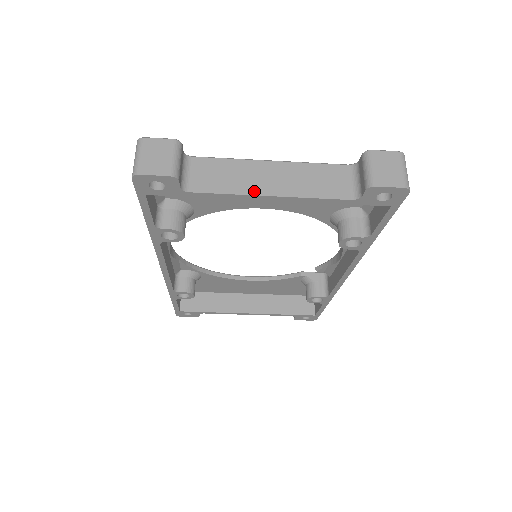
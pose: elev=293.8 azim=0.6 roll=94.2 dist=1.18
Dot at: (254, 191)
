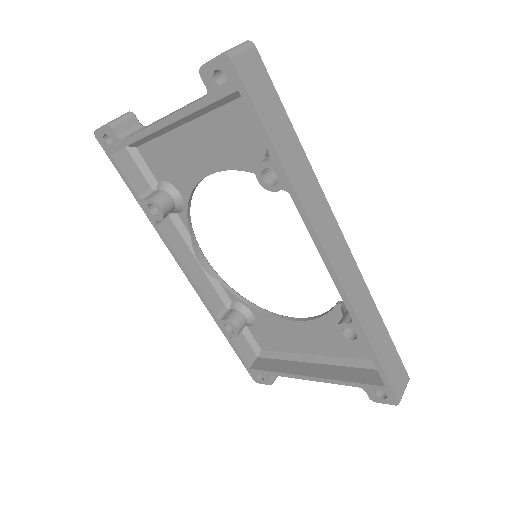
Dot at: (154, 123)
